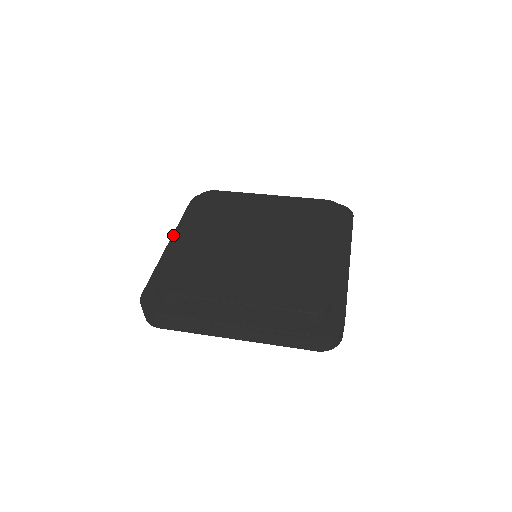
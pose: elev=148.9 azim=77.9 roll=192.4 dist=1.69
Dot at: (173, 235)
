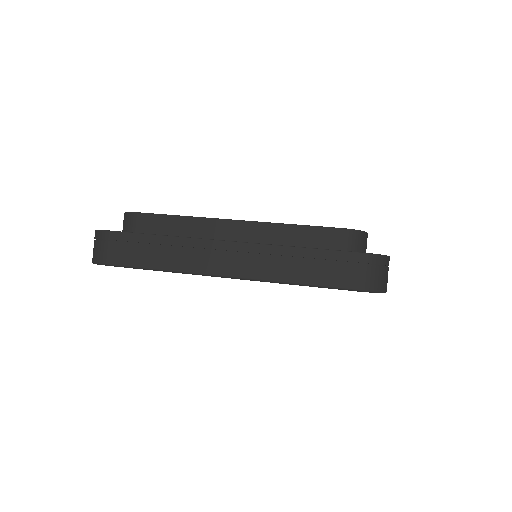
Dot at: occluded
